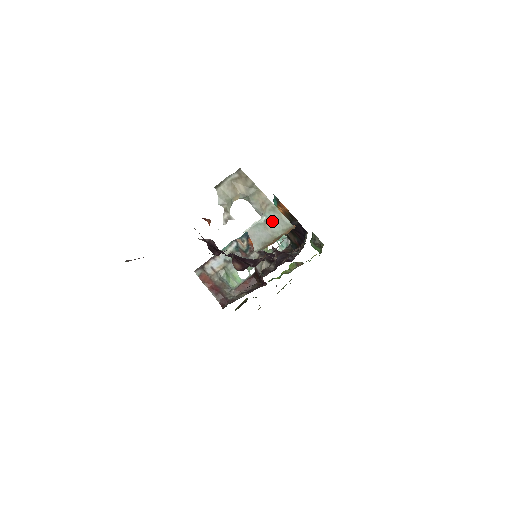
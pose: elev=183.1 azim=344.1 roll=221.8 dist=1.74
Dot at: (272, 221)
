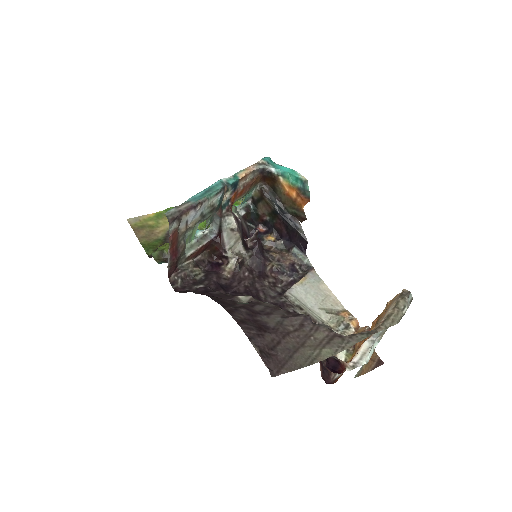
Dot at: occluded
